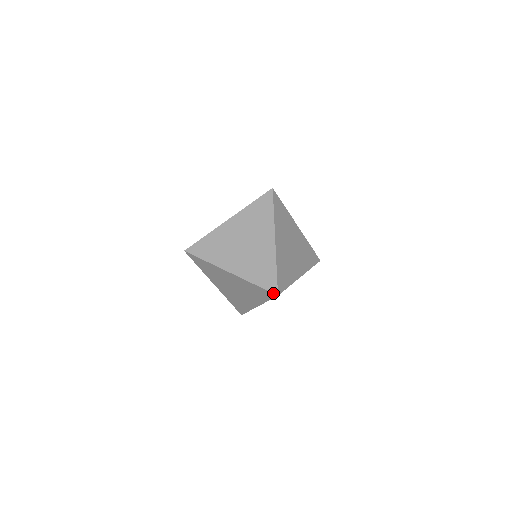
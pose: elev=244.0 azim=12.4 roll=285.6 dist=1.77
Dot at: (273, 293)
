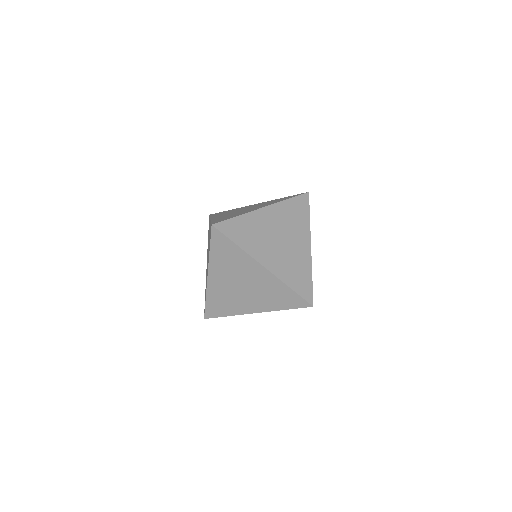
Dot at: occluded
